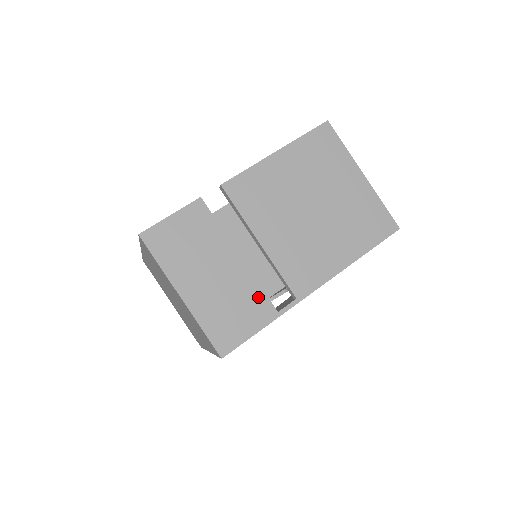
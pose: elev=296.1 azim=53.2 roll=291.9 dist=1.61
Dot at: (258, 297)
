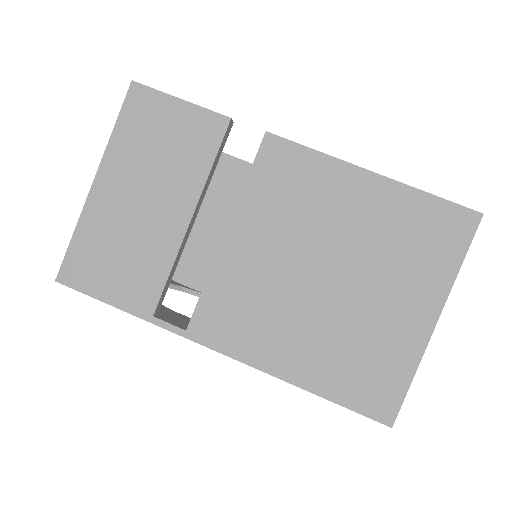
Dot at: (155, 278)
